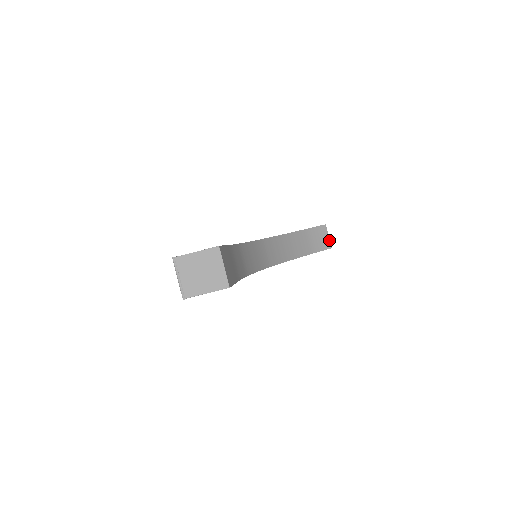
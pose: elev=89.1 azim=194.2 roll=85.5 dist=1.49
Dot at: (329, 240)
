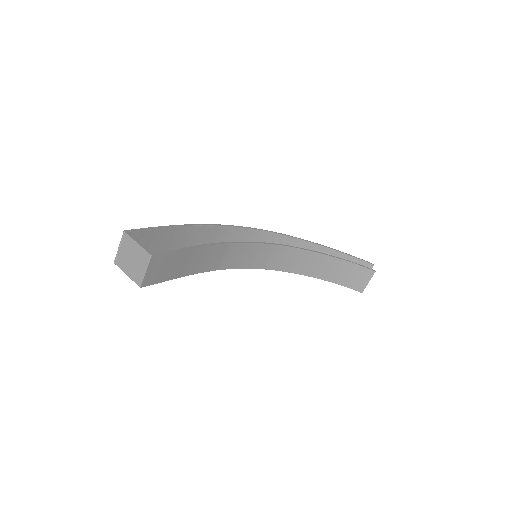
Dot at: (366, 285)
